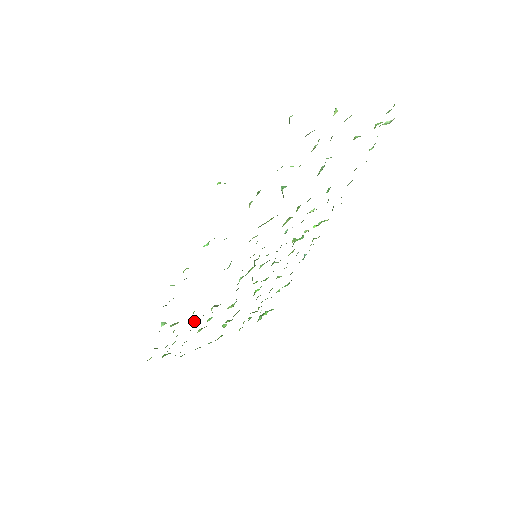
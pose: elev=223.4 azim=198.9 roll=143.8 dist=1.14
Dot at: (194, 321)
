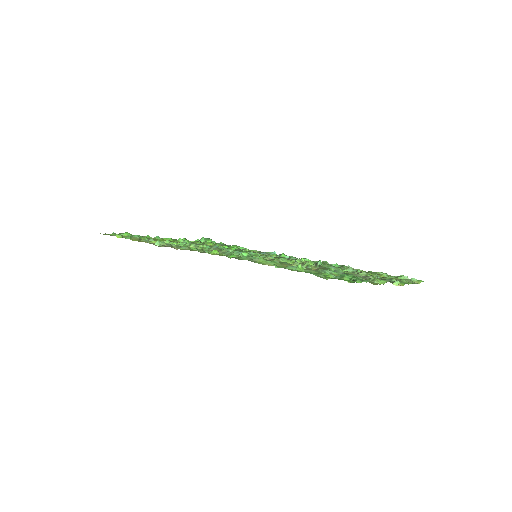
Dot at: occluded
